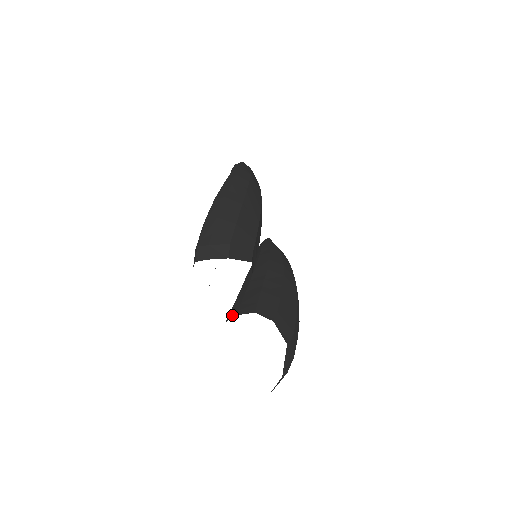
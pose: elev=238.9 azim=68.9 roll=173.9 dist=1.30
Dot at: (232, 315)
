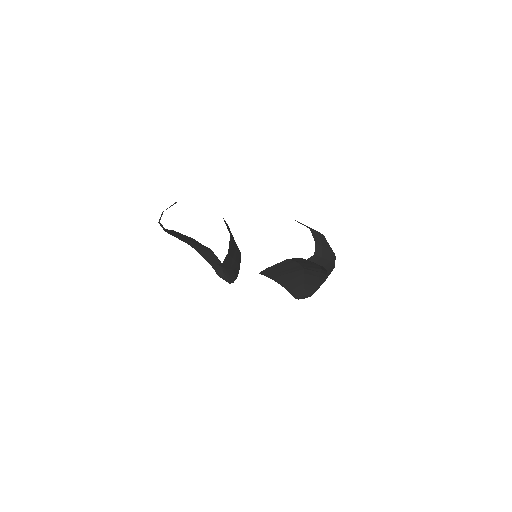
Dot at: occluded
